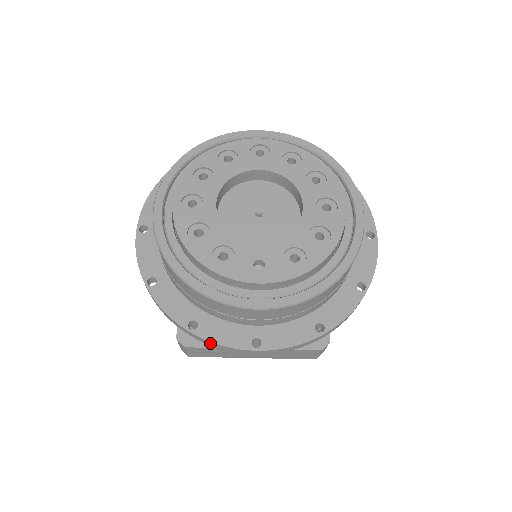
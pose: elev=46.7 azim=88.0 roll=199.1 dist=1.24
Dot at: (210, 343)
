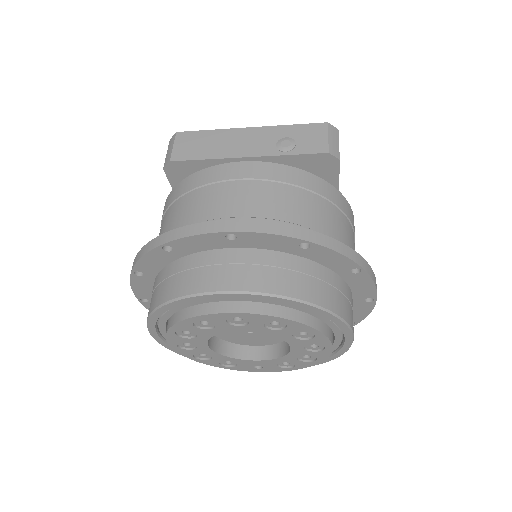
Dot at: occluded
